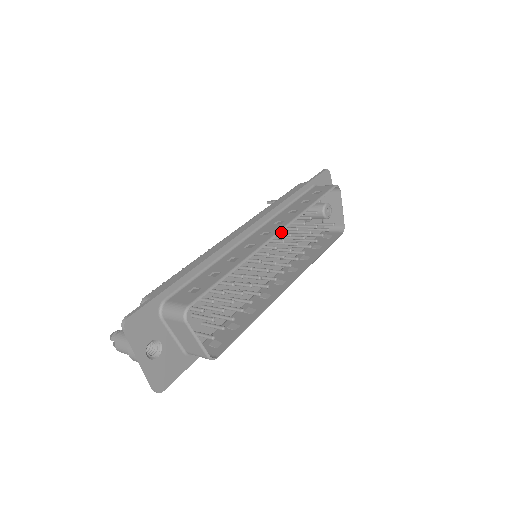
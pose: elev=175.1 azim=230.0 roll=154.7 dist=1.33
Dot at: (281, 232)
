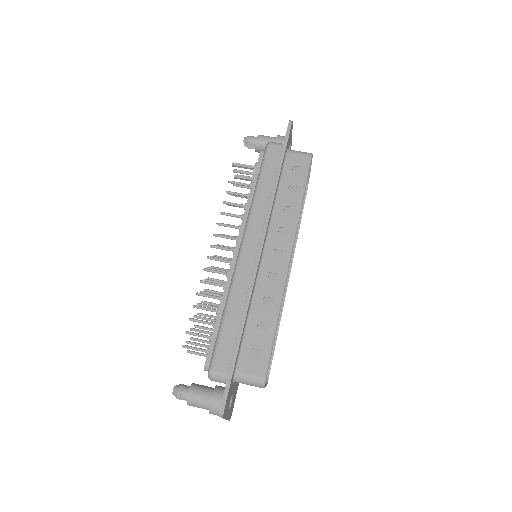
Dot at: occluded
